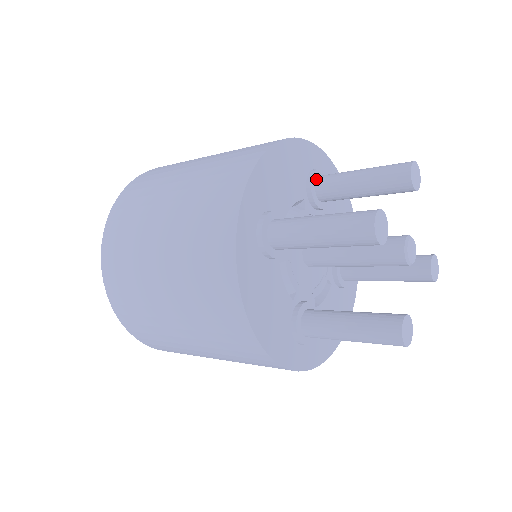
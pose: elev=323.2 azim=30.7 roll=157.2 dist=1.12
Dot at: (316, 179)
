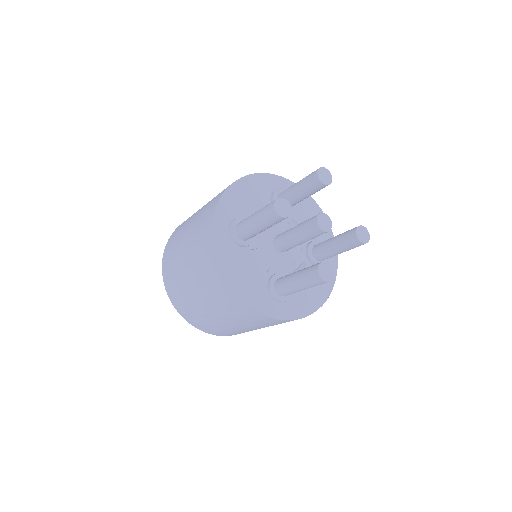
Dot at: (277, 196)
